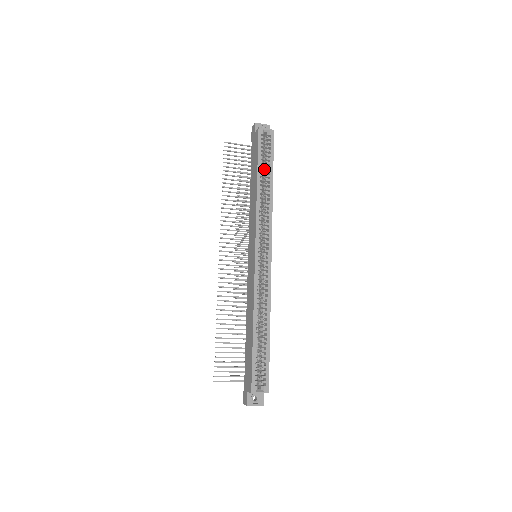
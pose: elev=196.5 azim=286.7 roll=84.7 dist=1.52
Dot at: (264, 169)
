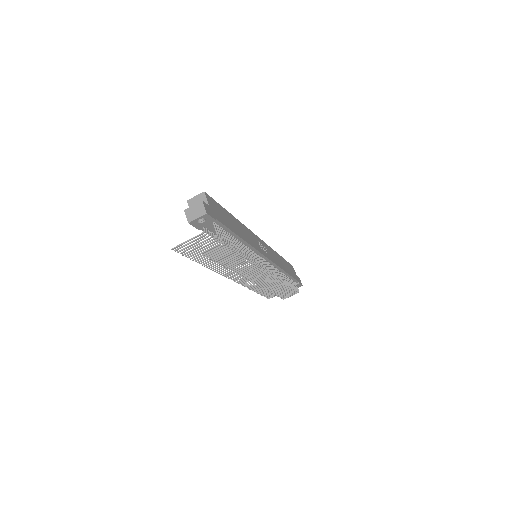
Dot at: occluded
